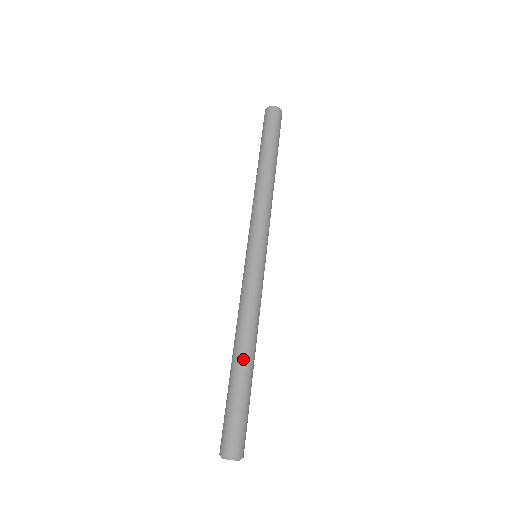
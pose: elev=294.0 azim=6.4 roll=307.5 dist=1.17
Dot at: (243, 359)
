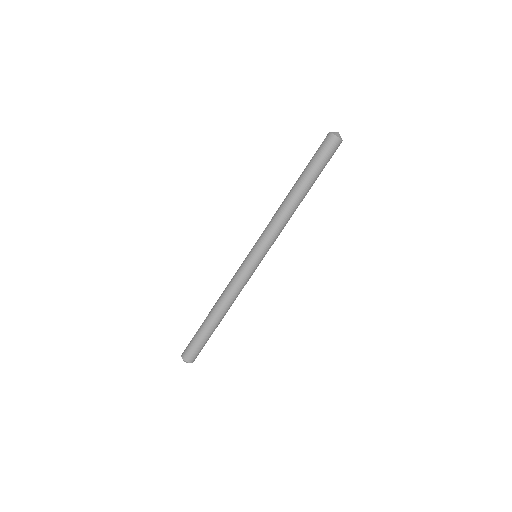
Dot at: (219, 321)
